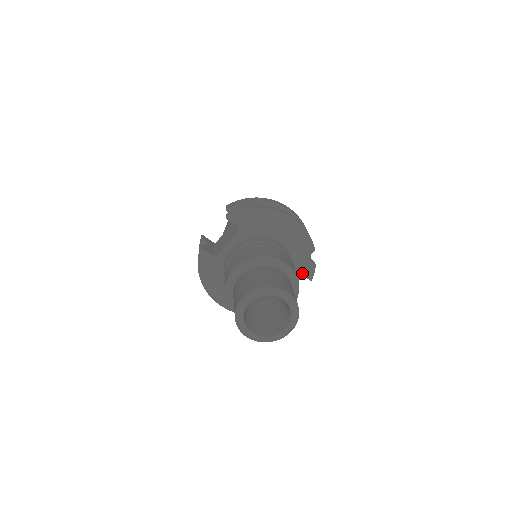
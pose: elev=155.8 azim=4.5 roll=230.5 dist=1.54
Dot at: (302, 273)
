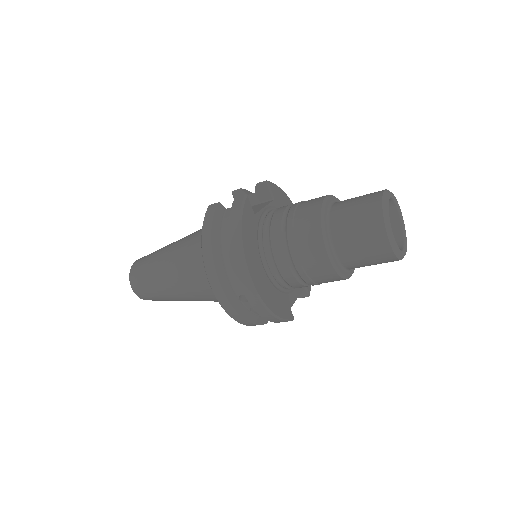
Dot at: occluded
